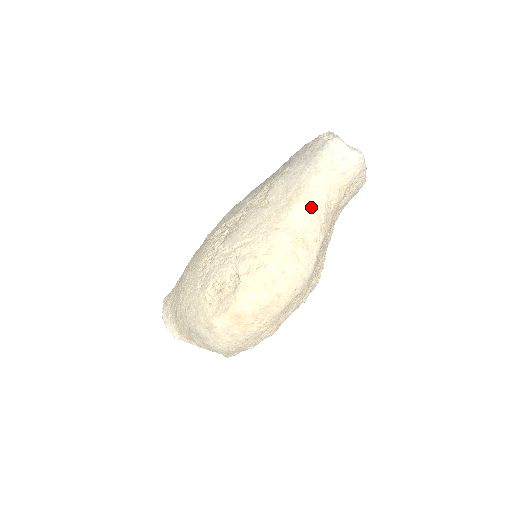
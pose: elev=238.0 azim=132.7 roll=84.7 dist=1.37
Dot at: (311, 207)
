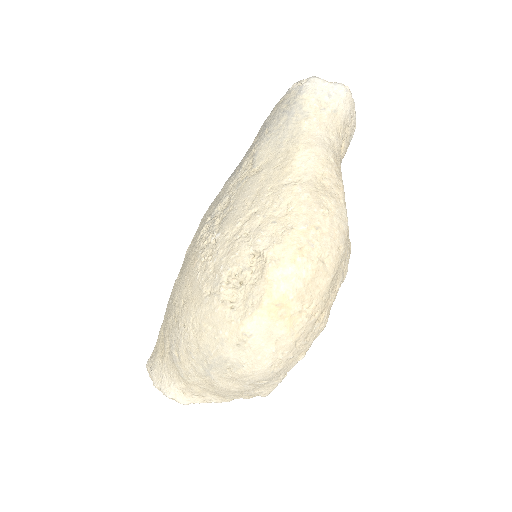
Dot at: (316, 151)
